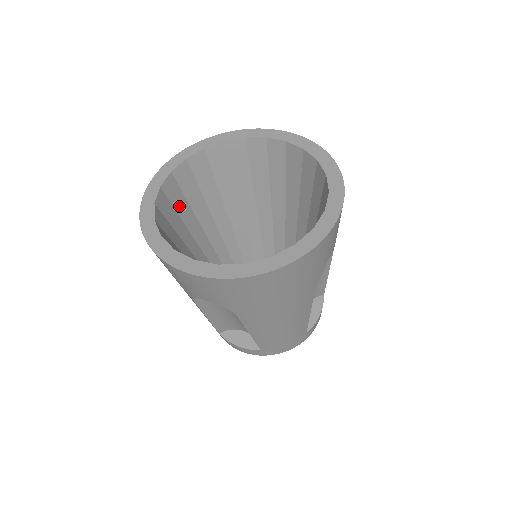
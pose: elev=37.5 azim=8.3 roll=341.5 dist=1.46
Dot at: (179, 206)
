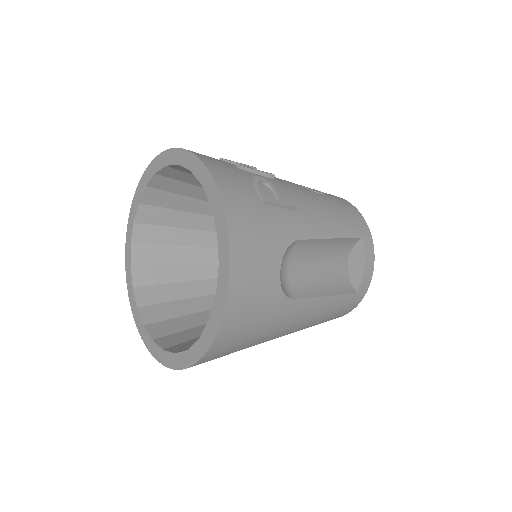
Dot at: (164, 258)
